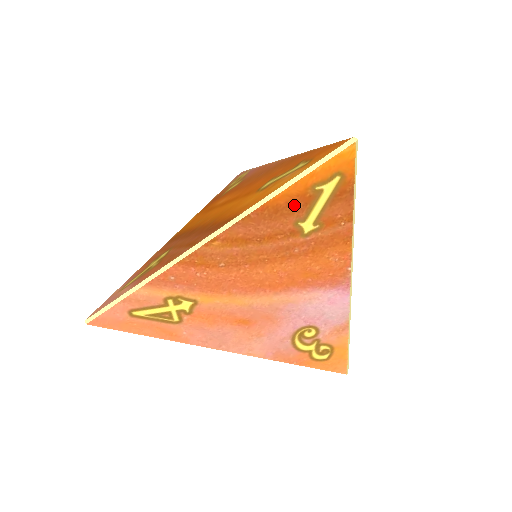
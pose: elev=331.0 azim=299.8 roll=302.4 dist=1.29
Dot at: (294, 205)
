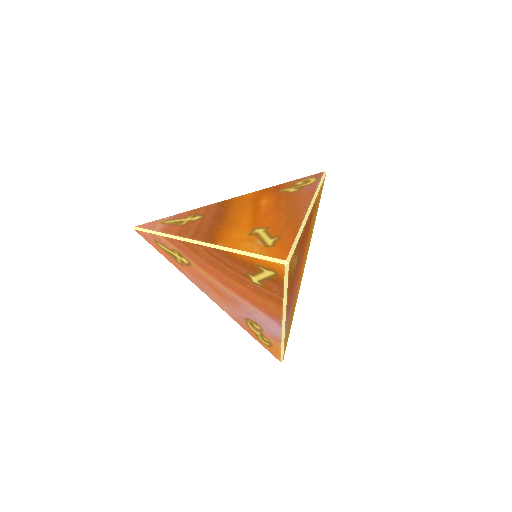
Dot at: (246, 265)
